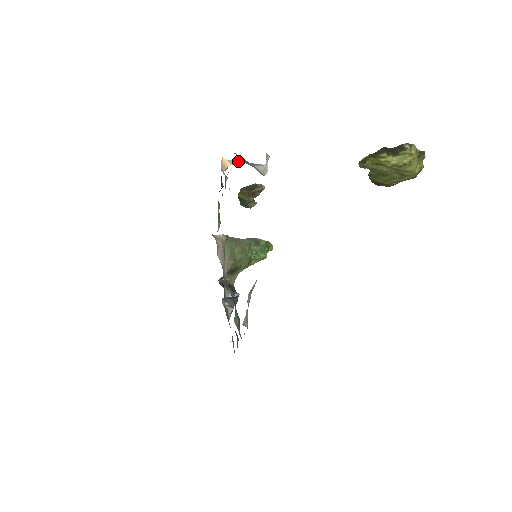
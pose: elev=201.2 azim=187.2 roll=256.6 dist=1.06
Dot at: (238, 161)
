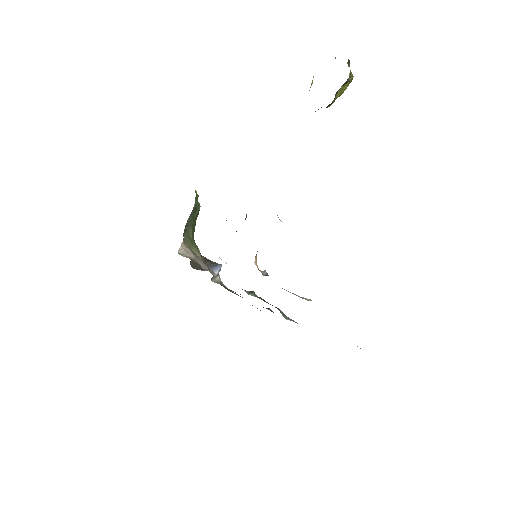
Dot at: occluded
